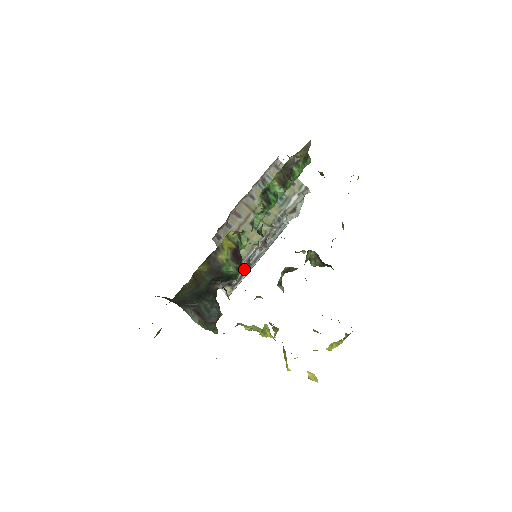
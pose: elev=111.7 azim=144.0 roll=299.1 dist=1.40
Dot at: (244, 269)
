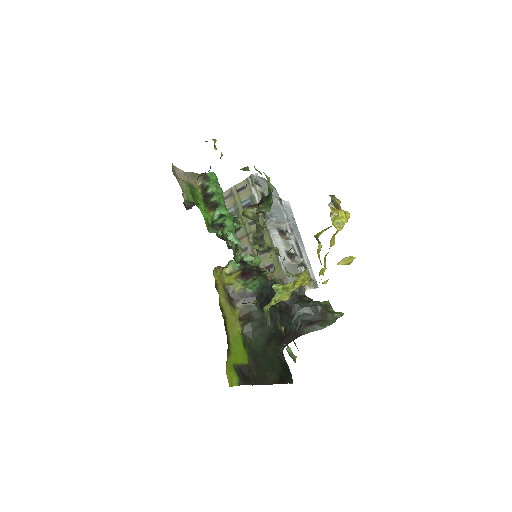
Dot at: (297, 262)
